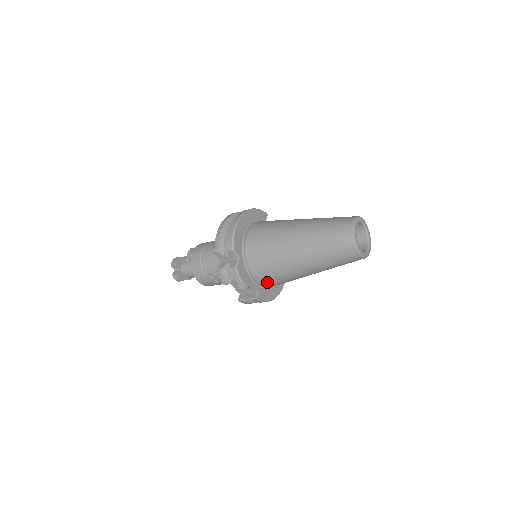
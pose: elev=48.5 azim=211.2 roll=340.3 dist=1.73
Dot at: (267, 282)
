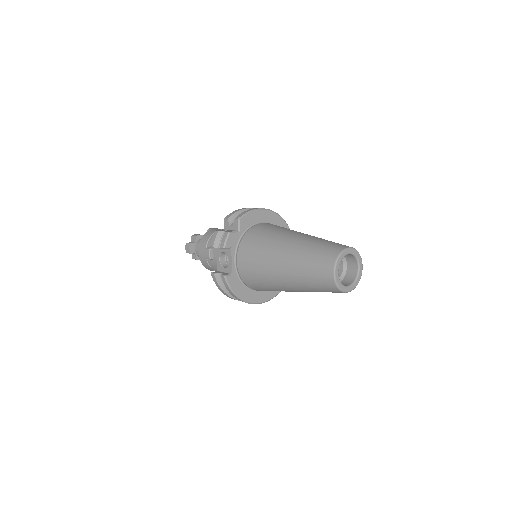
Dot at: (245, 269)
